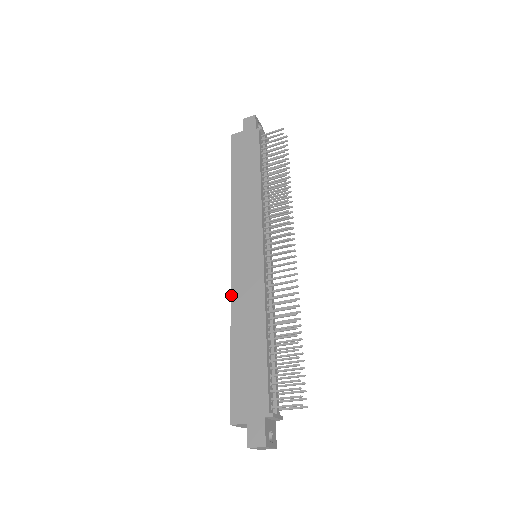
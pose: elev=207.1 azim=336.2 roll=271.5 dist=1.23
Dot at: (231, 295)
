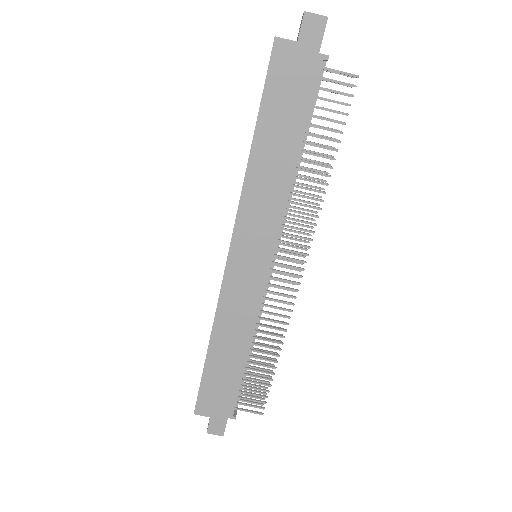
Dot at: (218, 303)
